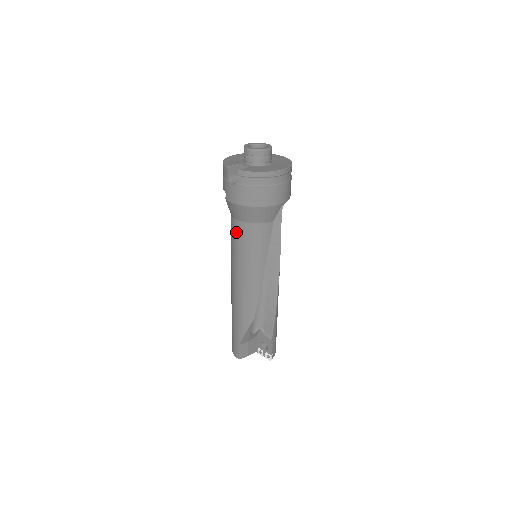
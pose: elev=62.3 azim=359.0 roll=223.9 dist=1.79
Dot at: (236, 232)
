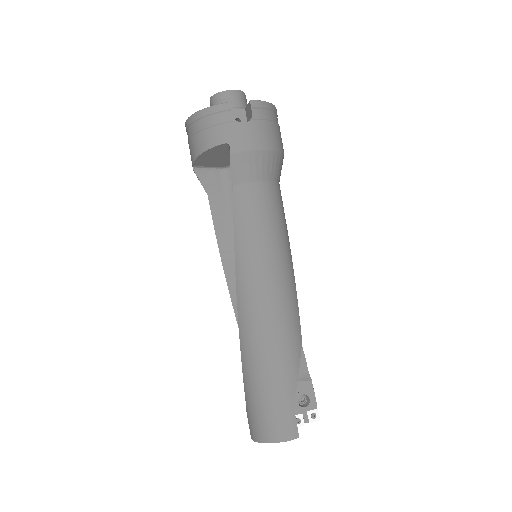
Dot at: (251, 203)
